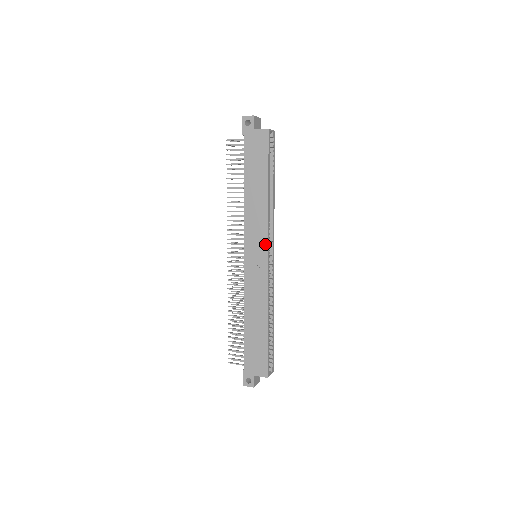
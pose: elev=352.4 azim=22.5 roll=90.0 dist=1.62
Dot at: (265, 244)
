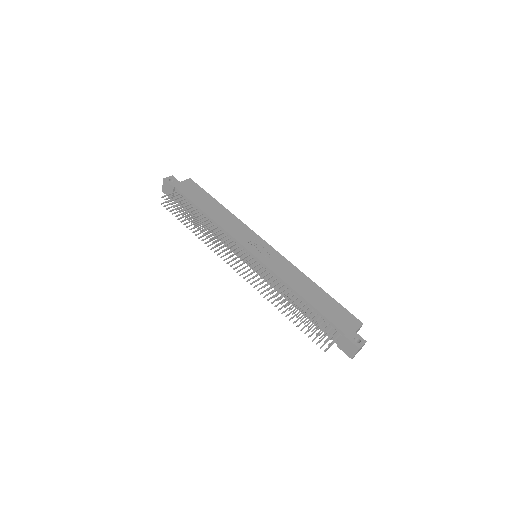
Dot at: (257, 237)
